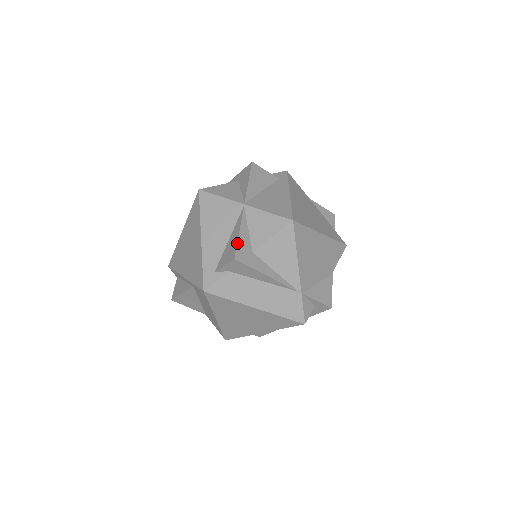
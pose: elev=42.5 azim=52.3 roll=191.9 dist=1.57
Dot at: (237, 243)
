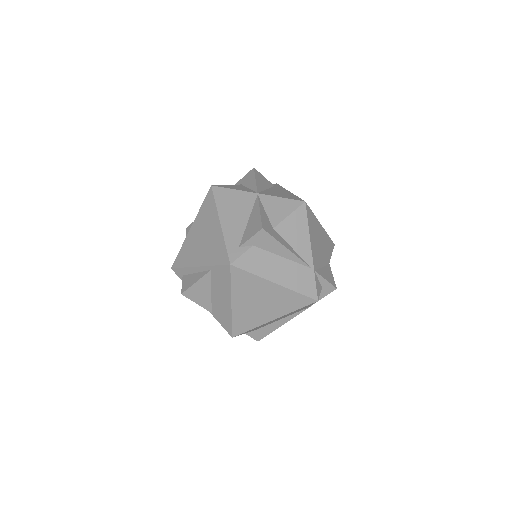
Dot at: (261, 218)
